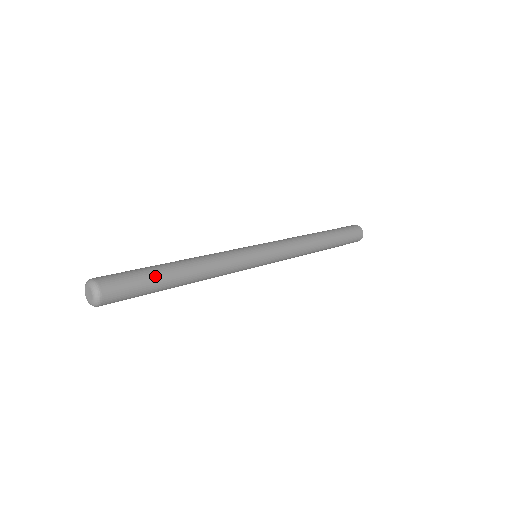
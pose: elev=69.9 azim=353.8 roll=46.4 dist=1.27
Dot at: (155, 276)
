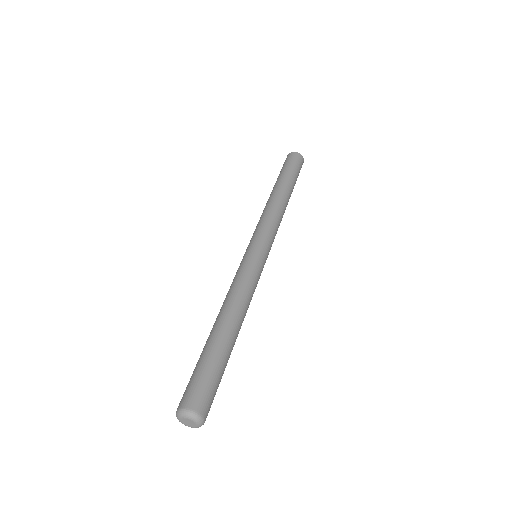
Dot at: (226, 363)
